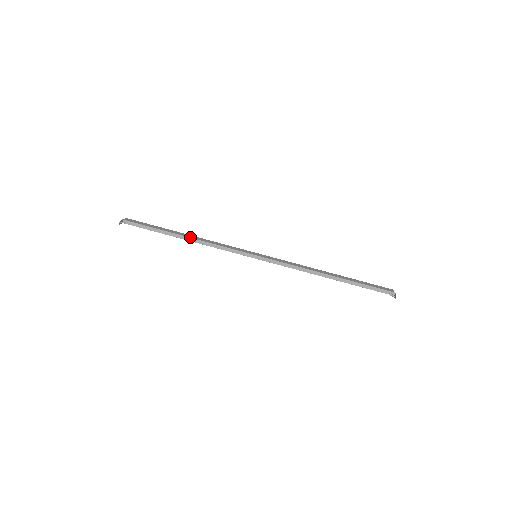
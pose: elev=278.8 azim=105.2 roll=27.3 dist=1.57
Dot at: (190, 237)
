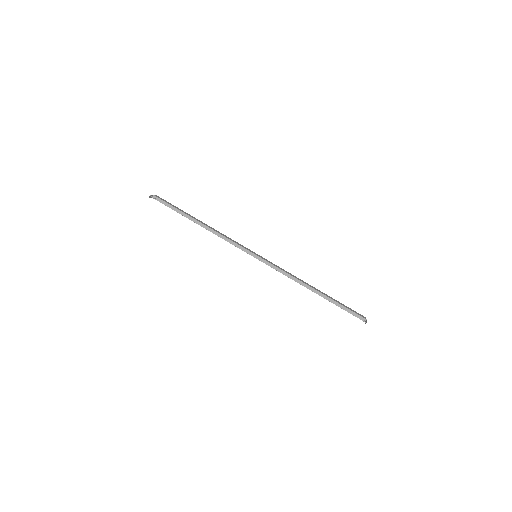
Dot at: (205, 224)
